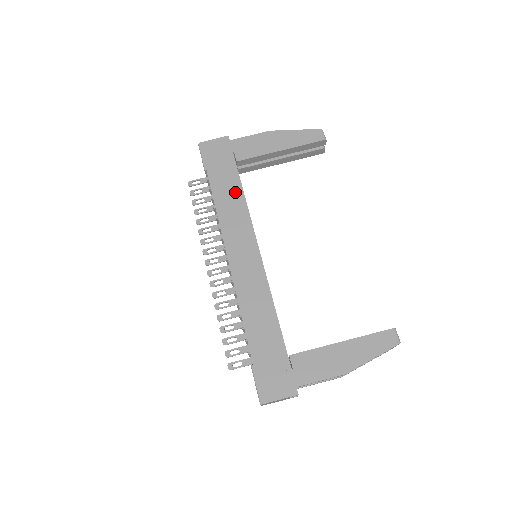
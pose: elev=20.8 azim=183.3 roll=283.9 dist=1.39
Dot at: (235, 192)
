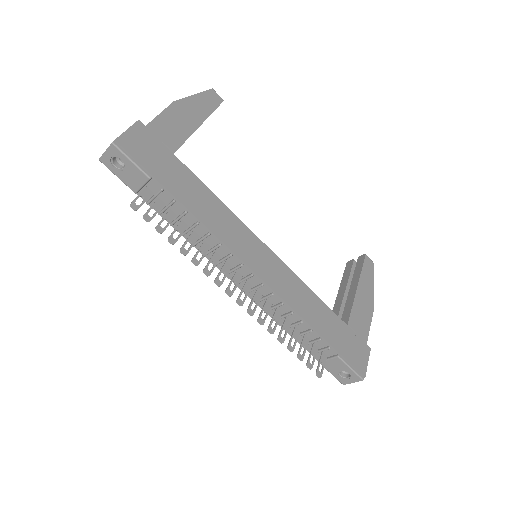
Dot at: (203, 193)
